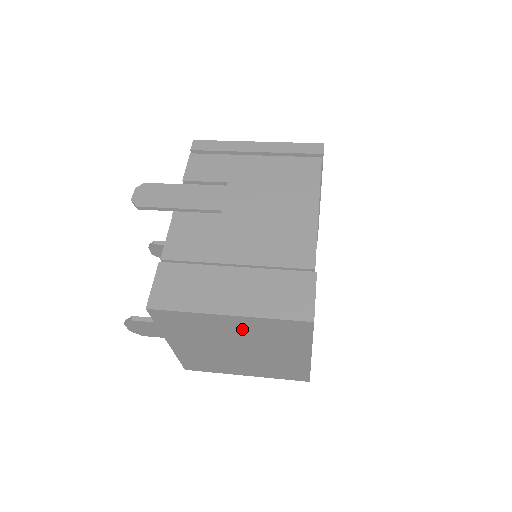
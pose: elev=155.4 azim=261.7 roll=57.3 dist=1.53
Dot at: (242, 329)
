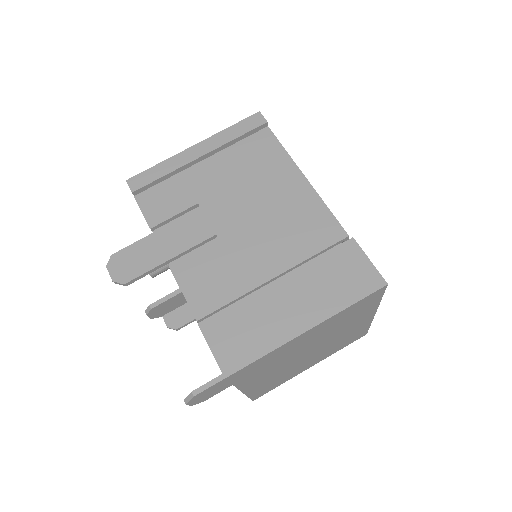
Dot at: (318, 333)
